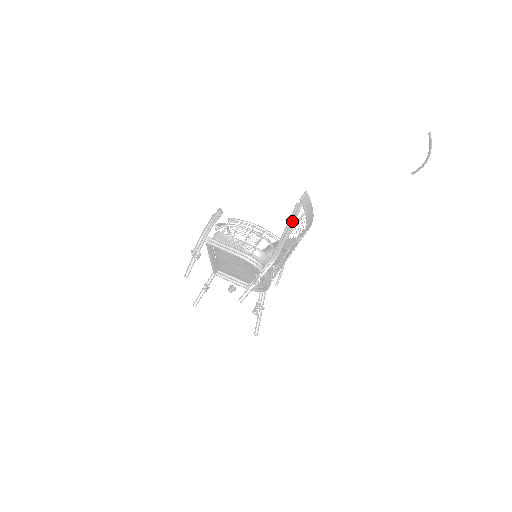
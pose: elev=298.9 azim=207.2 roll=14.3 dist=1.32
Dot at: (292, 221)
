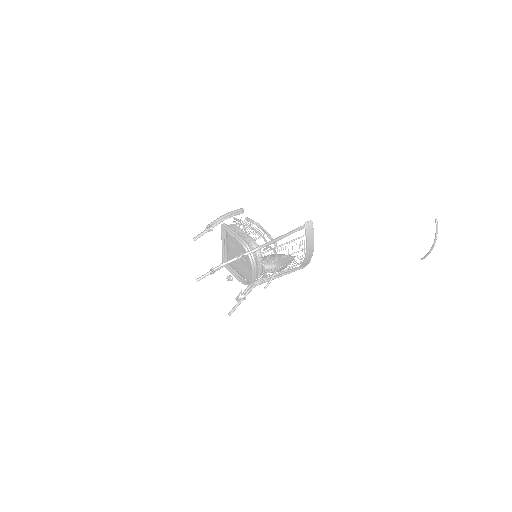
Dot at: (290, 233)
